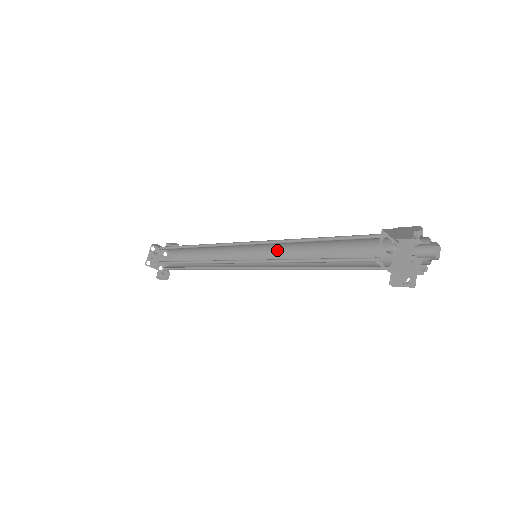
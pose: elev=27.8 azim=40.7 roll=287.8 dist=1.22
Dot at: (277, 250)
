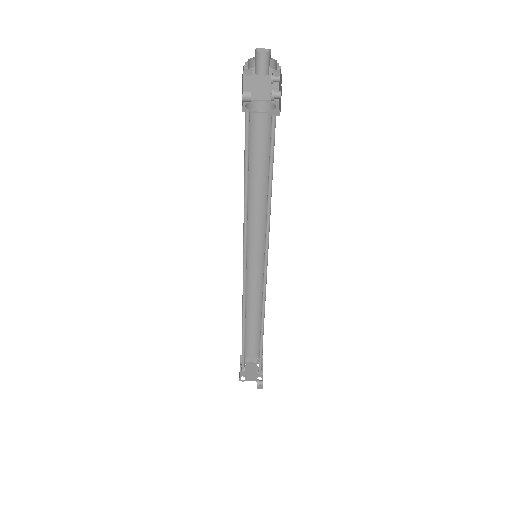
Dot at: (264, 234)
